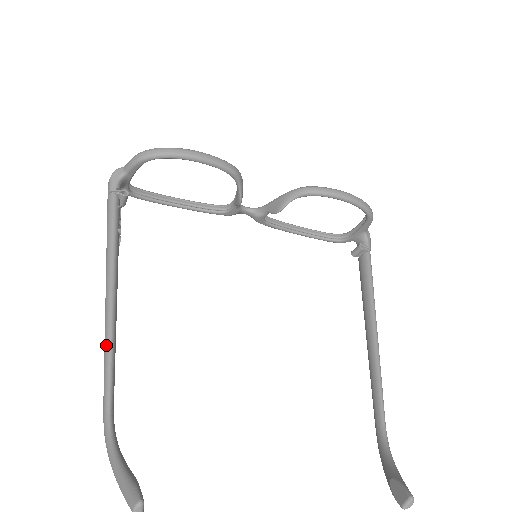
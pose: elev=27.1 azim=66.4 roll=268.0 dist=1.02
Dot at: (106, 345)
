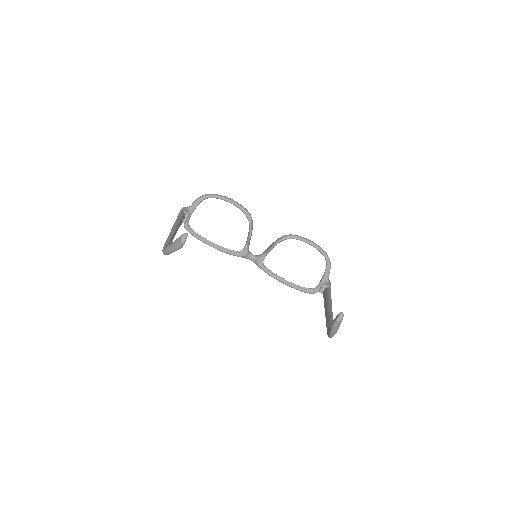
Dot at: (170, 234)
